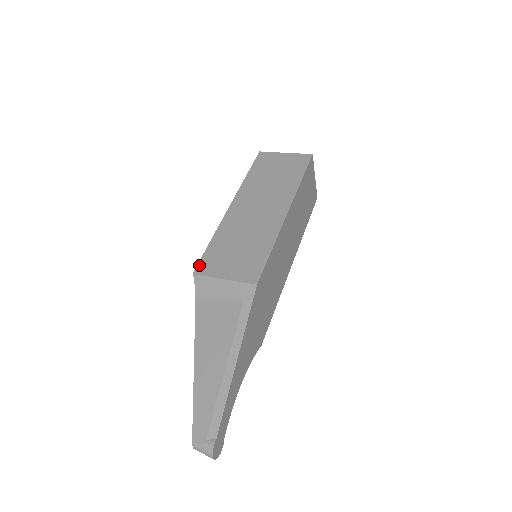
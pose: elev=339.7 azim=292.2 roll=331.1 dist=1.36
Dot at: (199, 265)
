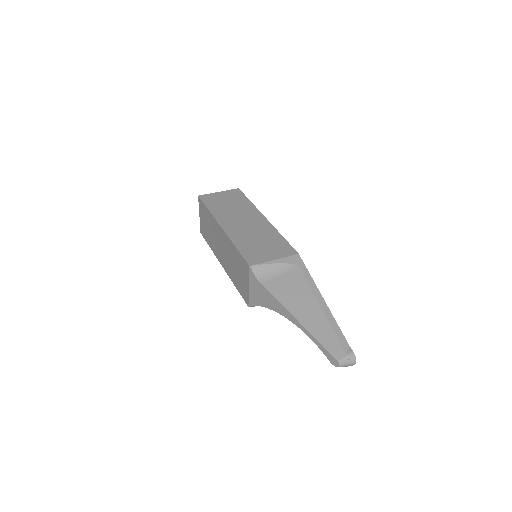
Dot at: (247, 260)
